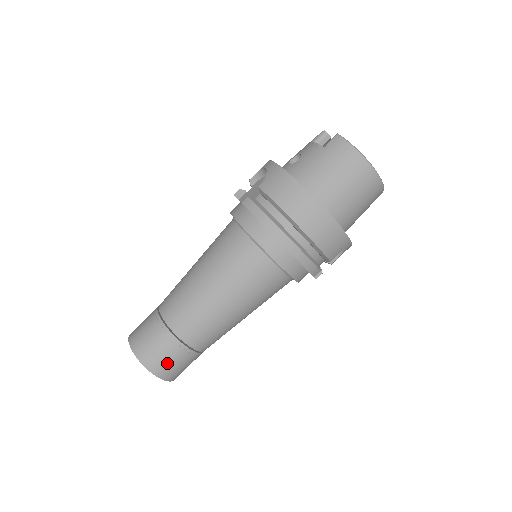
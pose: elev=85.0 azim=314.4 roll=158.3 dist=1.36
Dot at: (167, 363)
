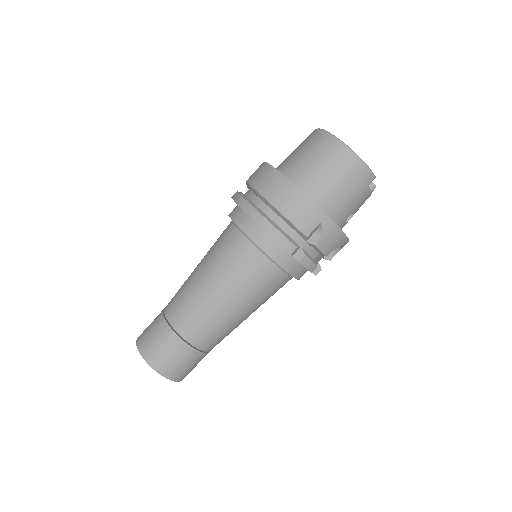
Dot at: (157, 349)
